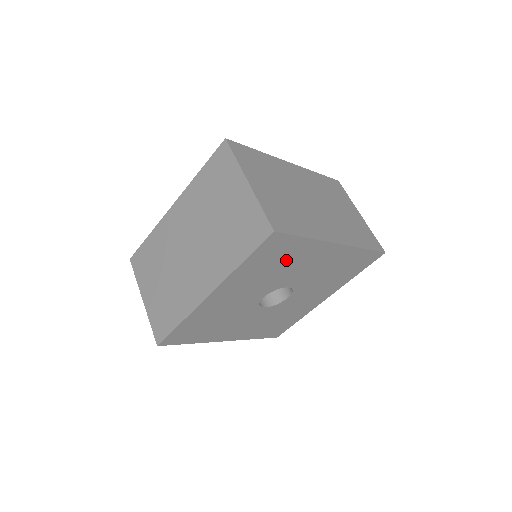
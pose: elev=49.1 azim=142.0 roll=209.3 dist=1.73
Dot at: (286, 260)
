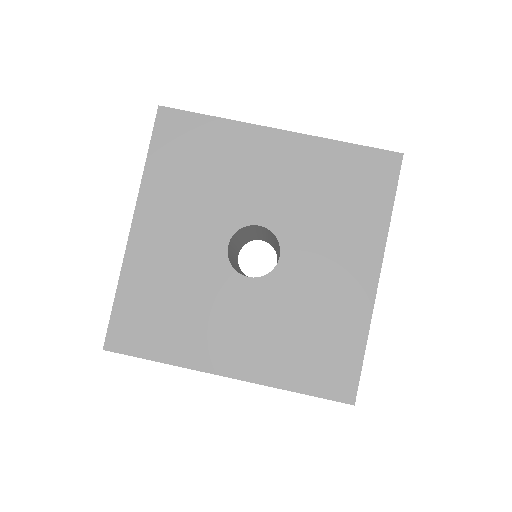
Dot at: (212, 160)
